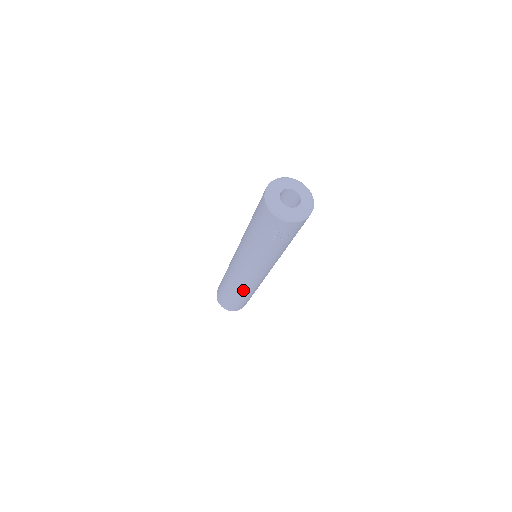
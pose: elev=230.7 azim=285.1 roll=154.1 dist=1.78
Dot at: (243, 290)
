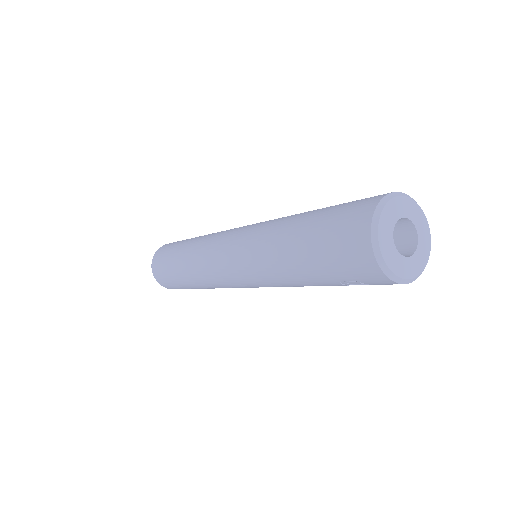
Dot at: occluded
